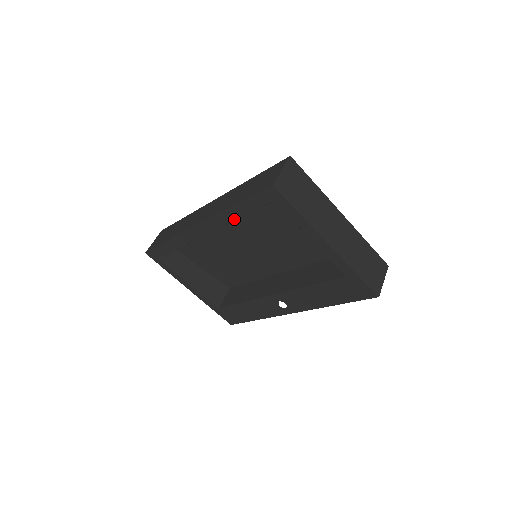
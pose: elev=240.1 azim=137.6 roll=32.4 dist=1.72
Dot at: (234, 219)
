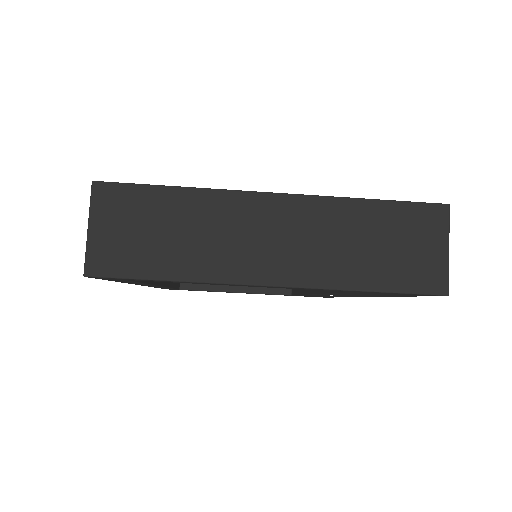
Dot at: occluded
